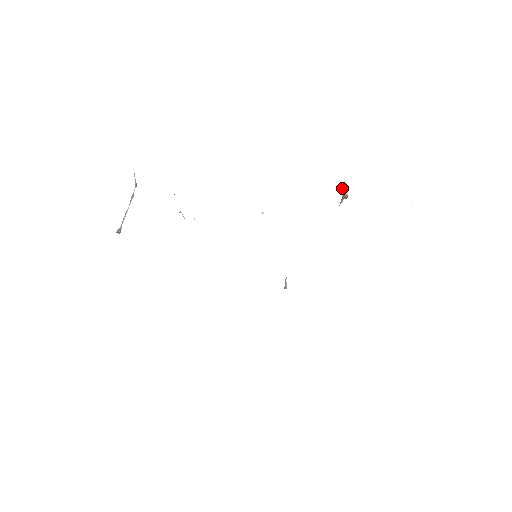
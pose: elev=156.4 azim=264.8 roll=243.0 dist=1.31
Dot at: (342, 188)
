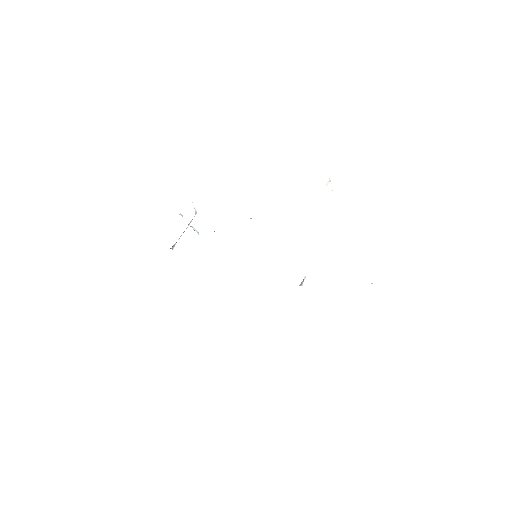
Dot at: occluded
